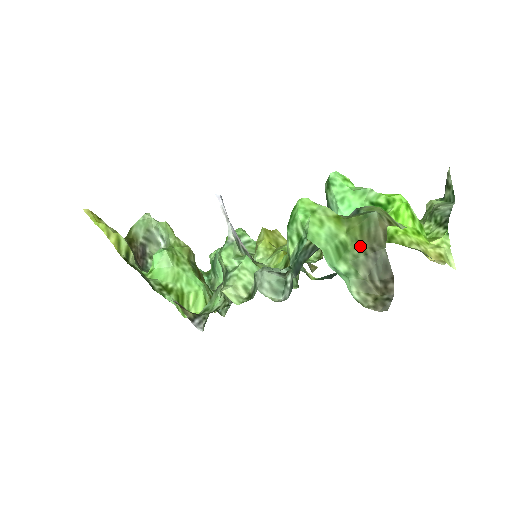
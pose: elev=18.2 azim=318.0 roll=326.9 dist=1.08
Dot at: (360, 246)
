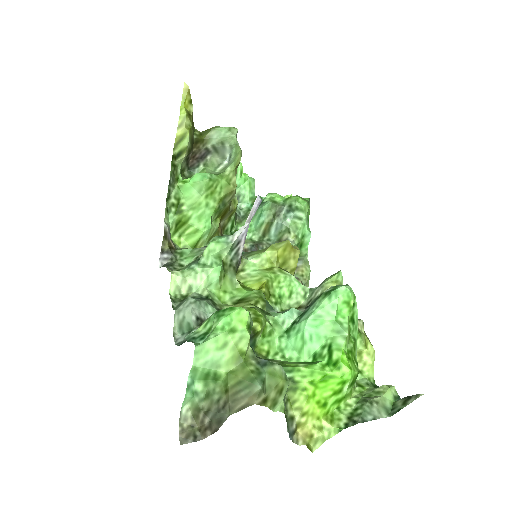
Dot at: (224, 390)
